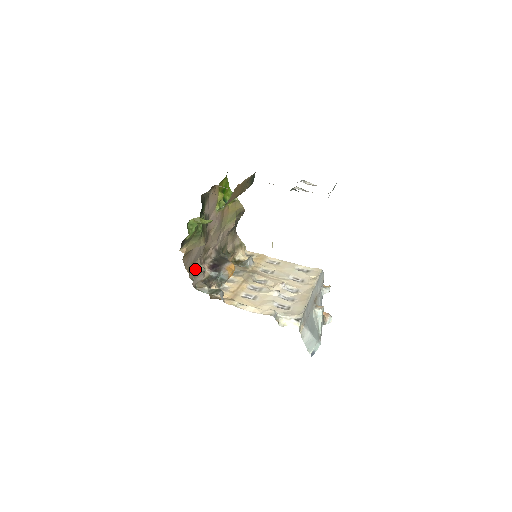
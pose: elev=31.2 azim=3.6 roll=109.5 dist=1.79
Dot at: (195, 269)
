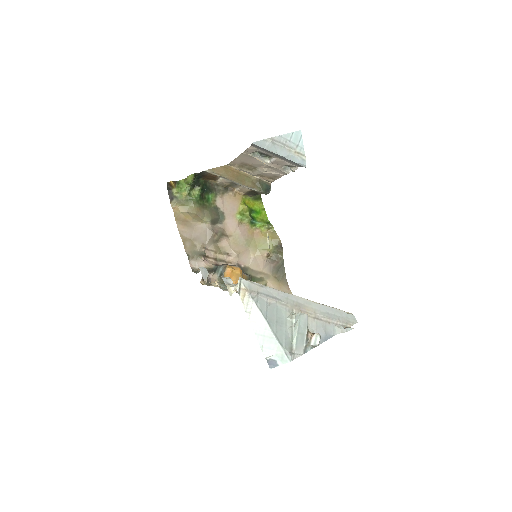
Dot at: (197, 252)
